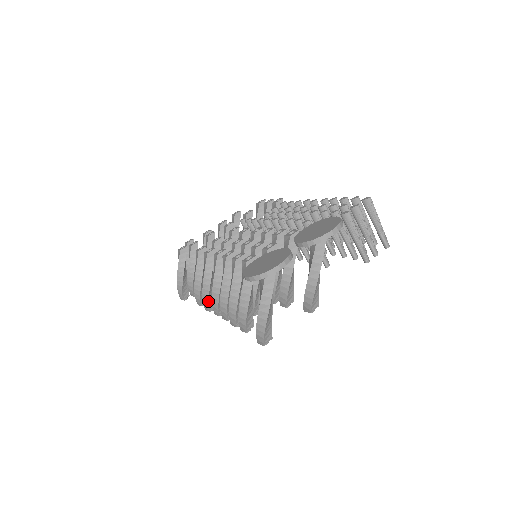
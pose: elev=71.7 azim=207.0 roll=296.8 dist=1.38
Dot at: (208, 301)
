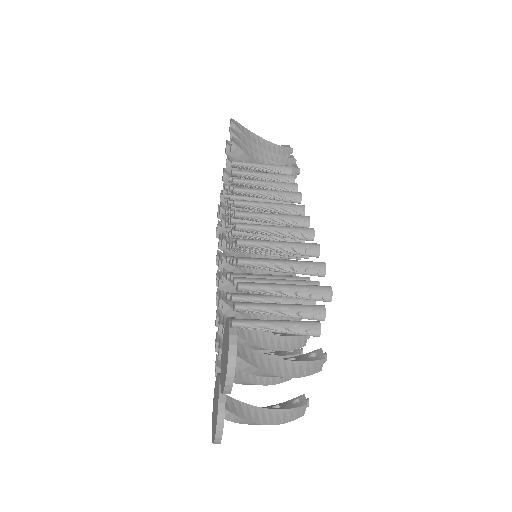
Dot at: occluded
